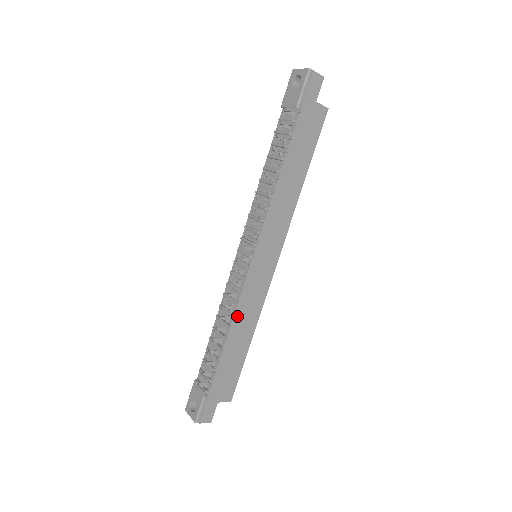
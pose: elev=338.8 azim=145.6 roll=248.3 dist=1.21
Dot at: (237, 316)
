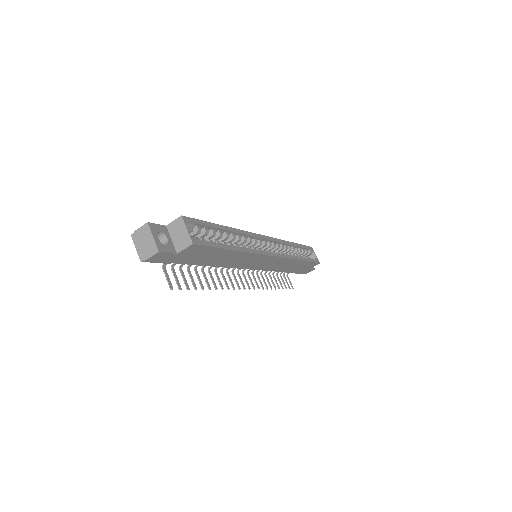
Dot at: (276, 270)
